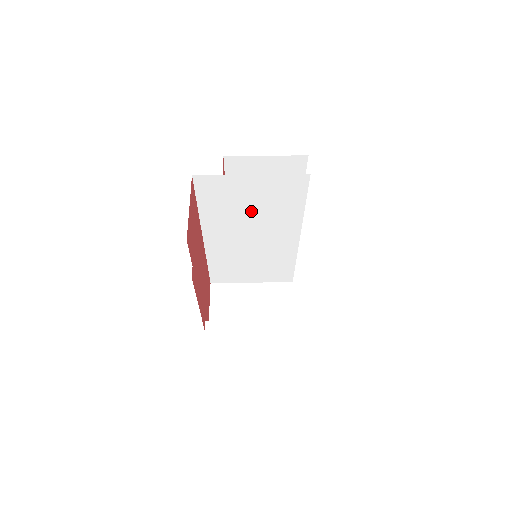
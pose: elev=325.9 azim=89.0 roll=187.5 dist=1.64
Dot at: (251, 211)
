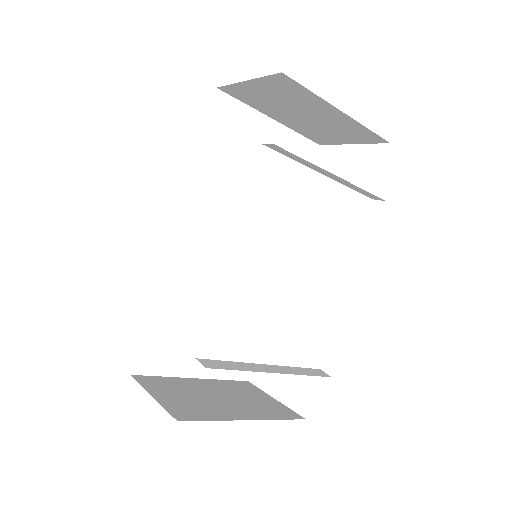
Dot at: (252, 187)
